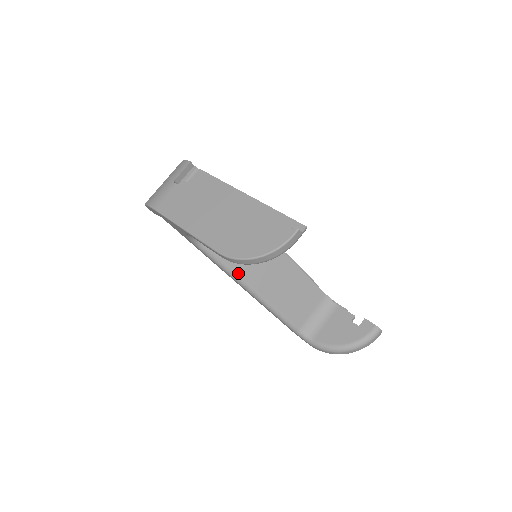
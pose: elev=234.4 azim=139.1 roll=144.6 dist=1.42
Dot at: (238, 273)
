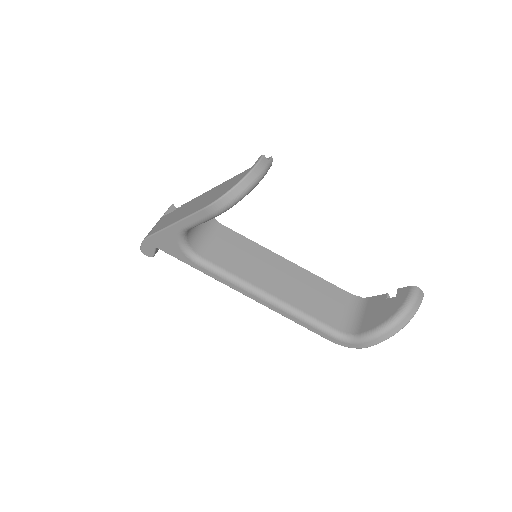
Dot at: (245, 280)
